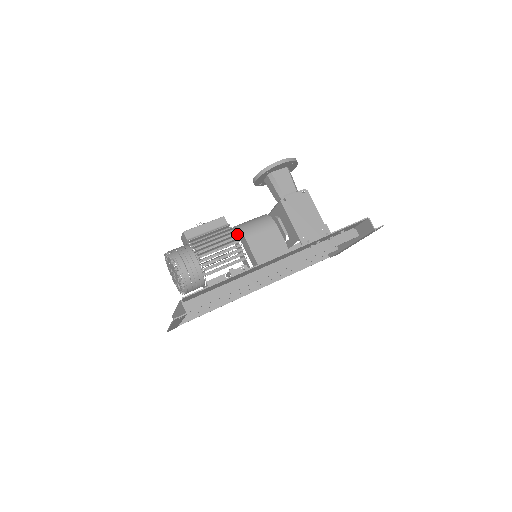
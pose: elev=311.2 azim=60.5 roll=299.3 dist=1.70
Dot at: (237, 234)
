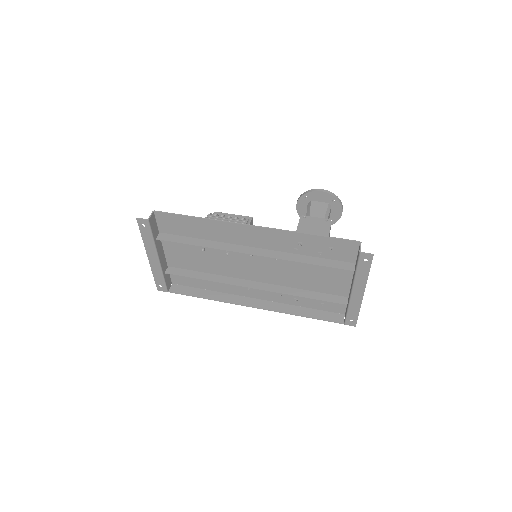
Dot at: occluded
